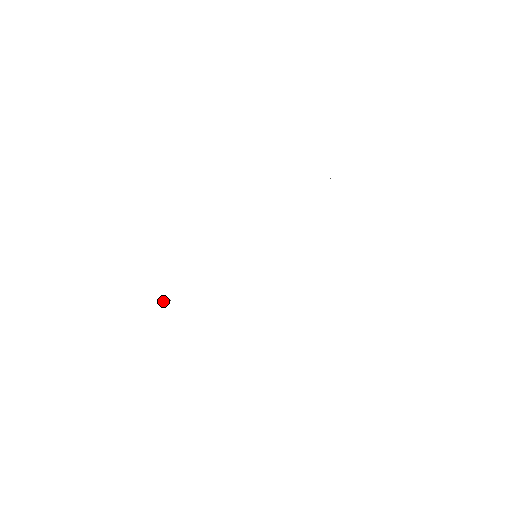
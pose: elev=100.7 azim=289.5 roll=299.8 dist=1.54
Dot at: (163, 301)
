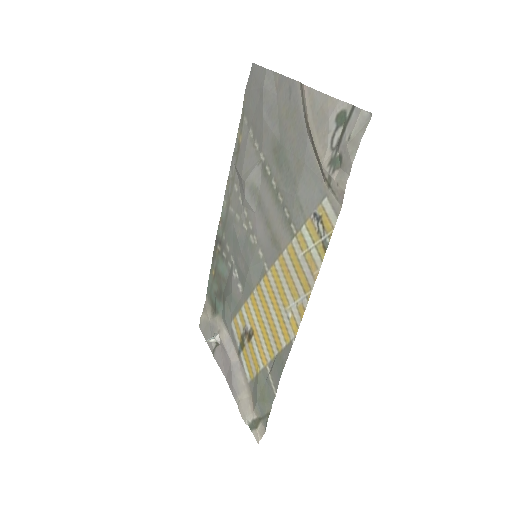
Dot at: (219, 344)
